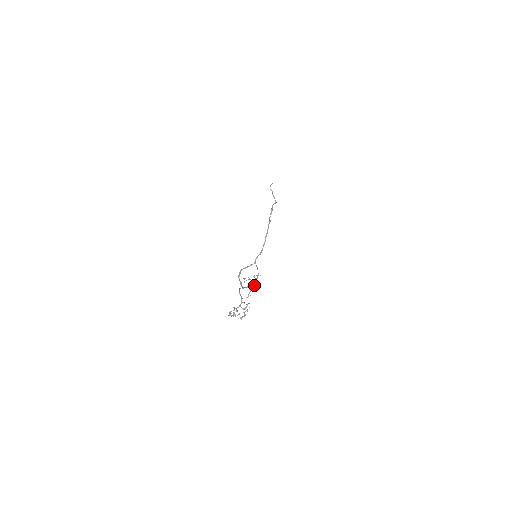
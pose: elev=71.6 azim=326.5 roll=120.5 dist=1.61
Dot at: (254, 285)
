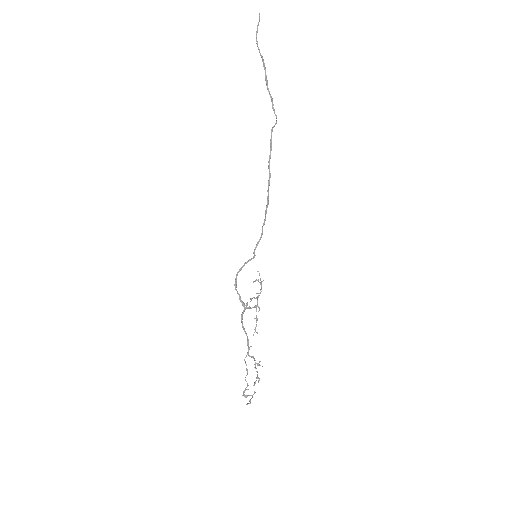
Dot at: (259, 307)
